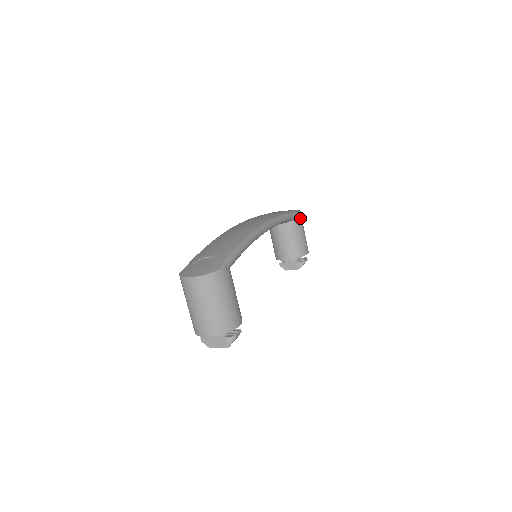
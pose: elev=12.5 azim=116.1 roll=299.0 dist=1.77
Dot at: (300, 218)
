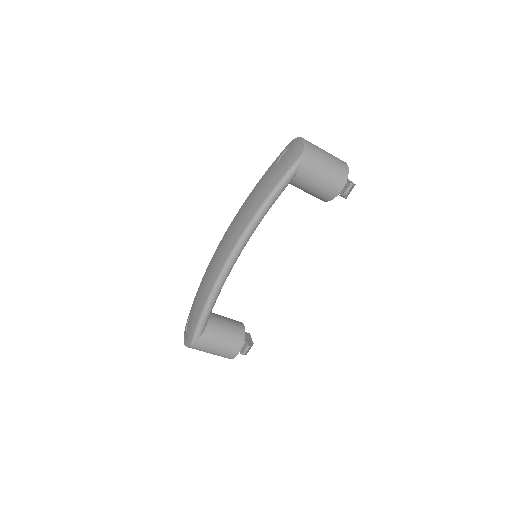
Dot at: (302, 170)
